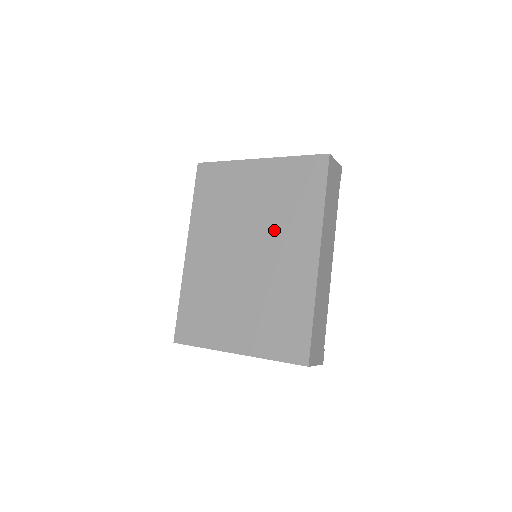
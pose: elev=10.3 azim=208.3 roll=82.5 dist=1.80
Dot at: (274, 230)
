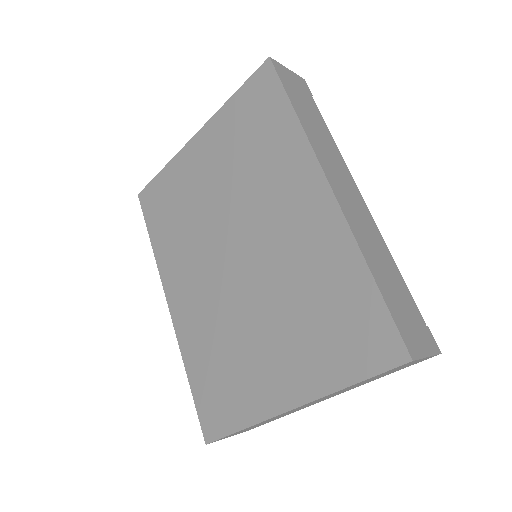
Dot at: (253, 199)
